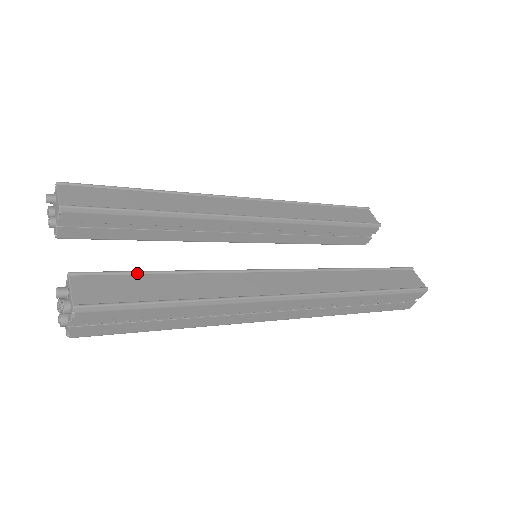
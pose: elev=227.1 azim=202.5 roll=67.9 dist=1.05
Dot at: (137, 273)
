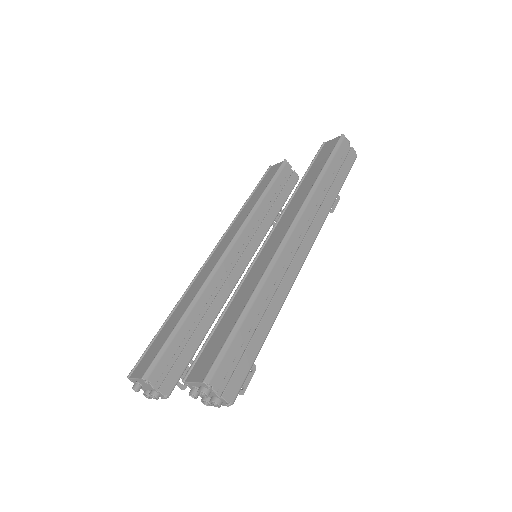
Dot at: (210, 335)
